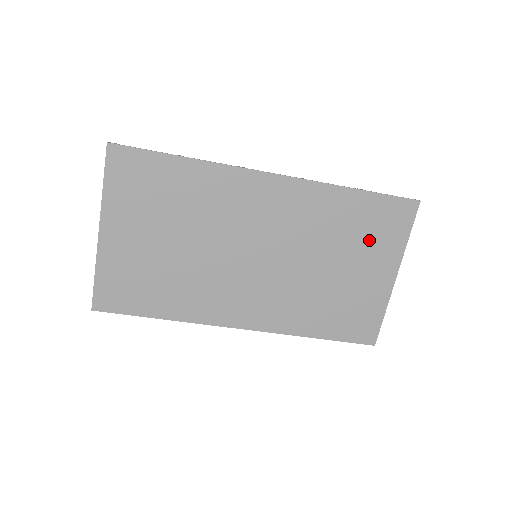
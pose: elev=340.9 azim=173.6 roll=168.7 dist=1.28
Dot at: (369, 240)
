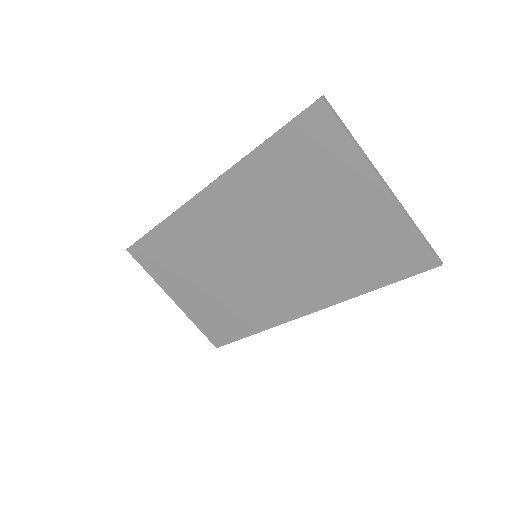
Dot at: (318, 176)
